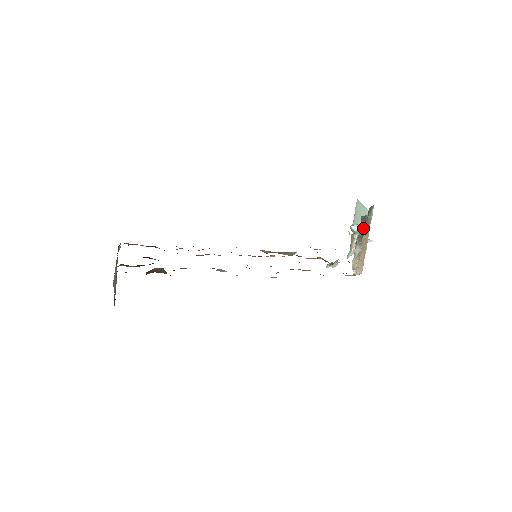
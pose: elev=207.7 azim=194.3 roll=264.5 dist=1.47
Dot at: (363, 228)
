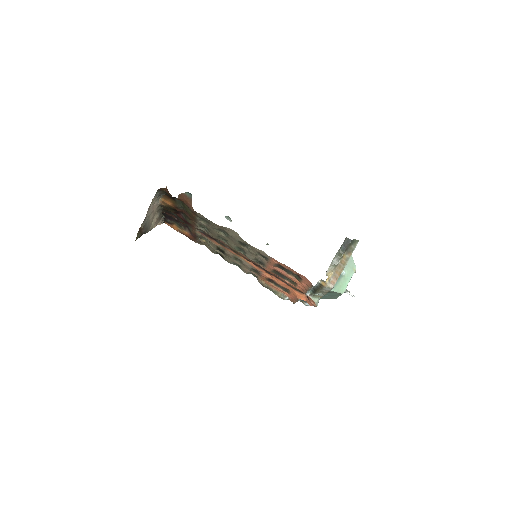
Dot at: (345, 247)
